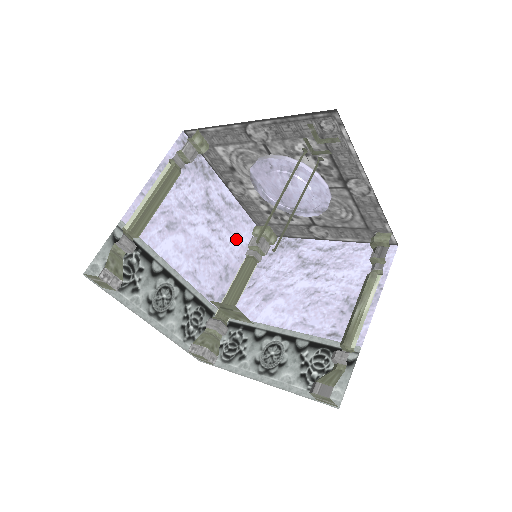
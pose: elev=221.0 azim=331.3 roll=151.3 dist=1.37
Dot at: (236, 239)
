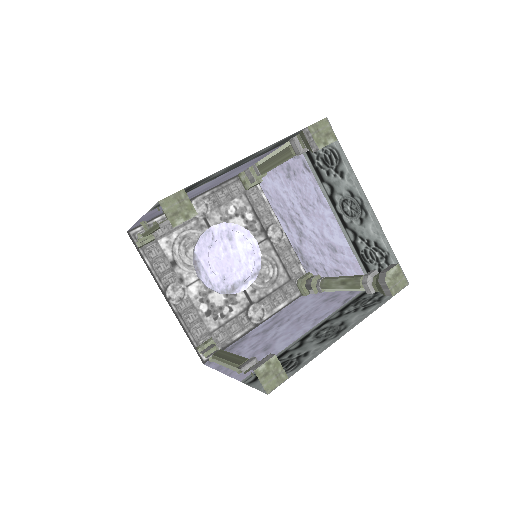
Dot at: occluded
